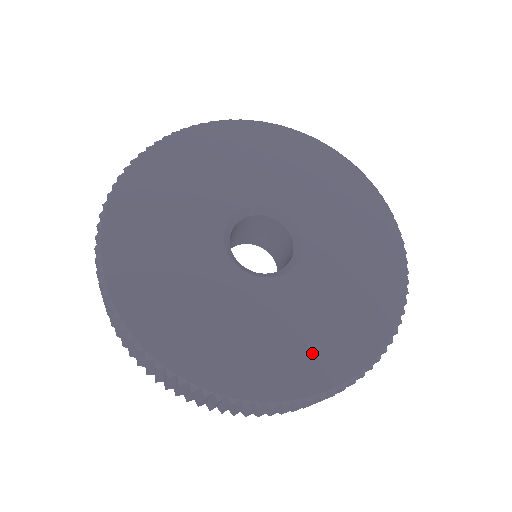
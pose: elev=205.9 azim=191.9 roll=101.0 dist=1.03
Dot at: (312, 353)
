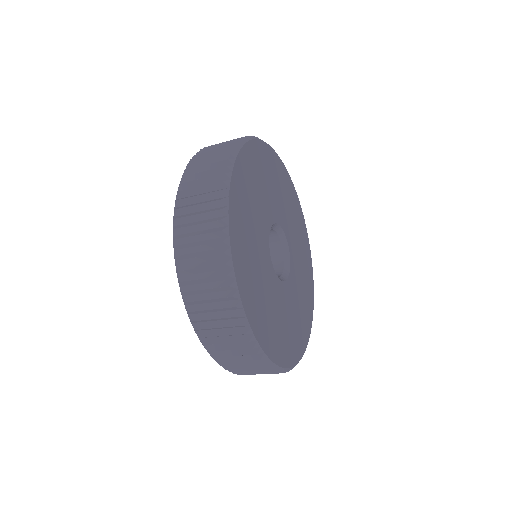
Dot at: (304, 317)
